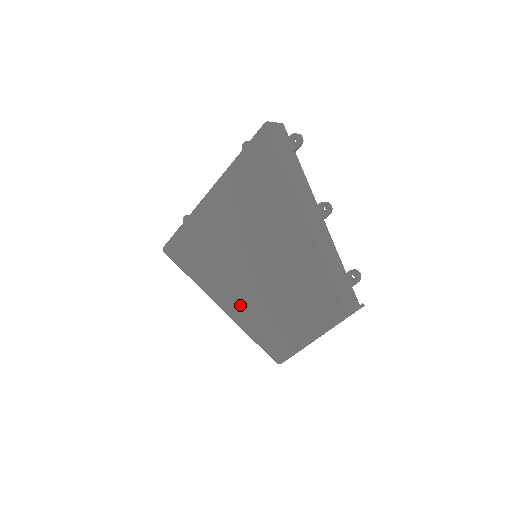
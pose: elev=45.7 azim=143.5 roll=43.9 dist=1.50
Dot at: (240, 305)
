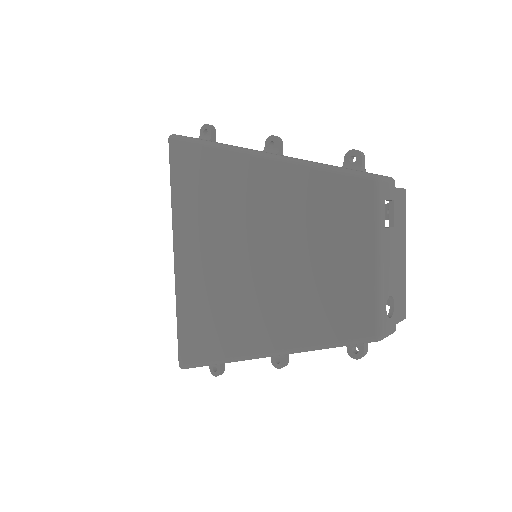
Dot at: (283, 322)
